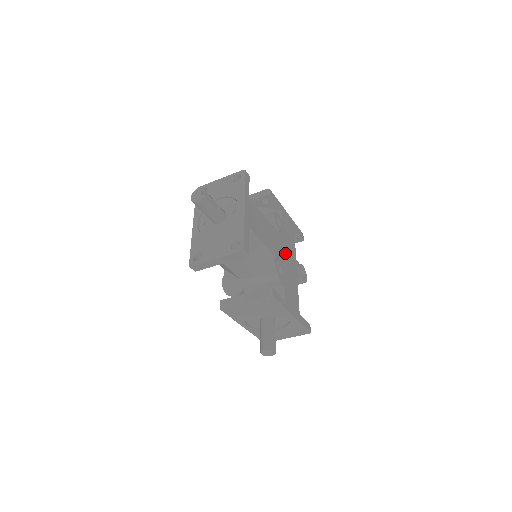
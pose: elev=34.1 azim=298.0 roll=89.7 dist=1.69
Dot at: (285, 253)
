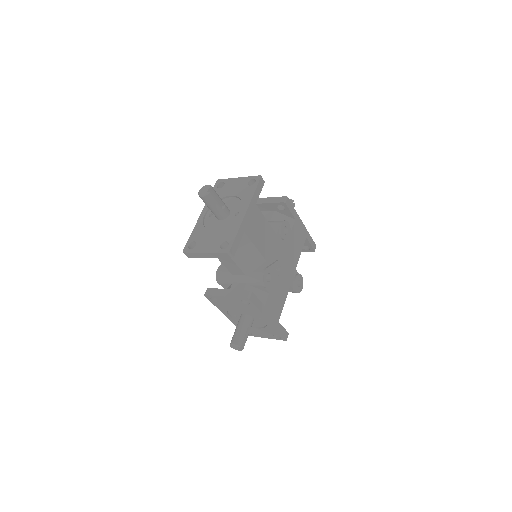
Dot at: (283, 261)
